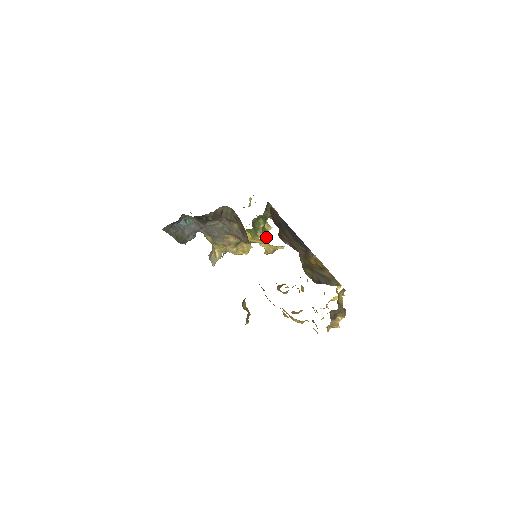
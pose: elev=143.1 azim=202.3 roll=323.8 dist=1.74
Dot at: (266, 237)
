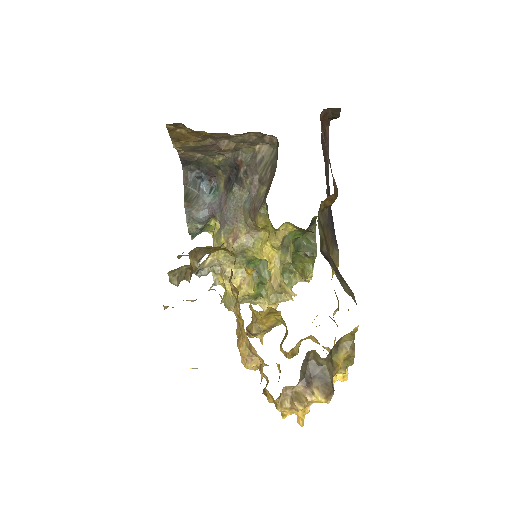
Dot at: (284, 257)
